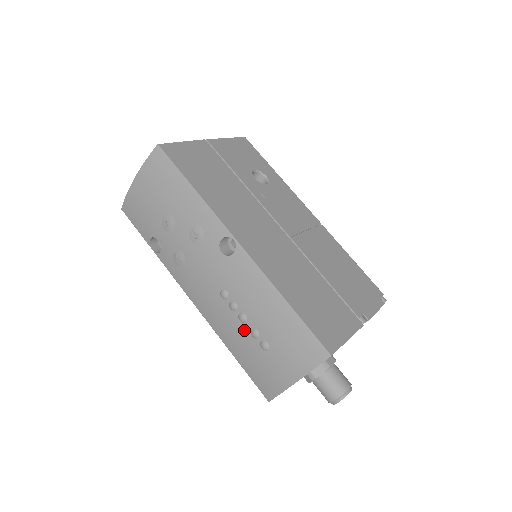
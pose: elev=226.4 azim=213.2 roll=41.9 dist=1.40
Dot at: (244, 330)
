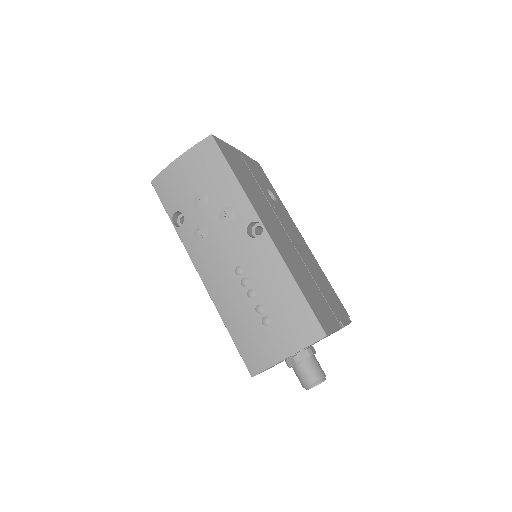
Dot at: (249, 305)
